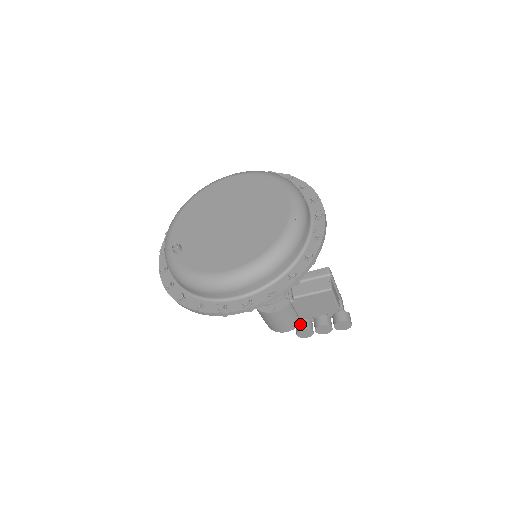
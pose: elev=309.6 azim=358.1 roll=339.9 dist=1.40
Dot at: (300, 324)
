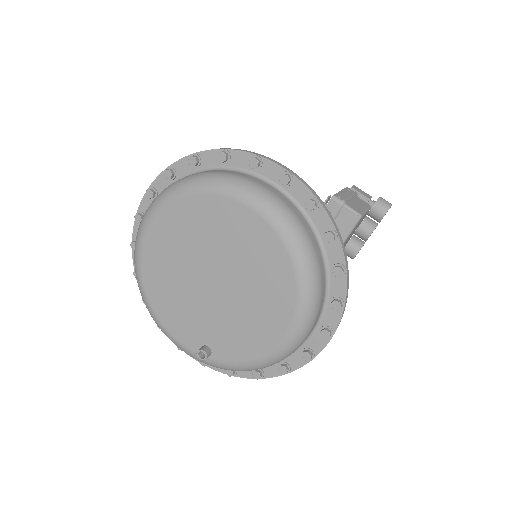
Dot at: (349, 251)
